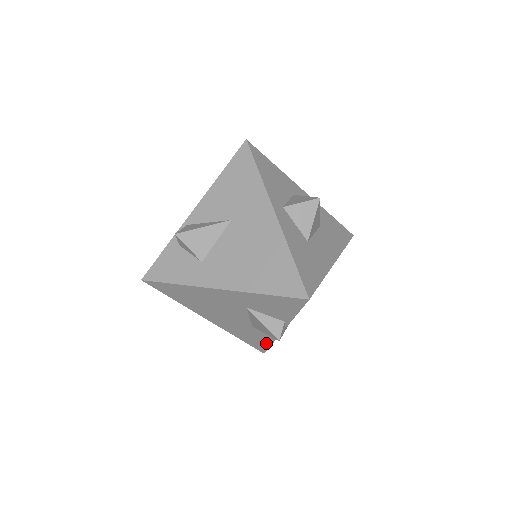
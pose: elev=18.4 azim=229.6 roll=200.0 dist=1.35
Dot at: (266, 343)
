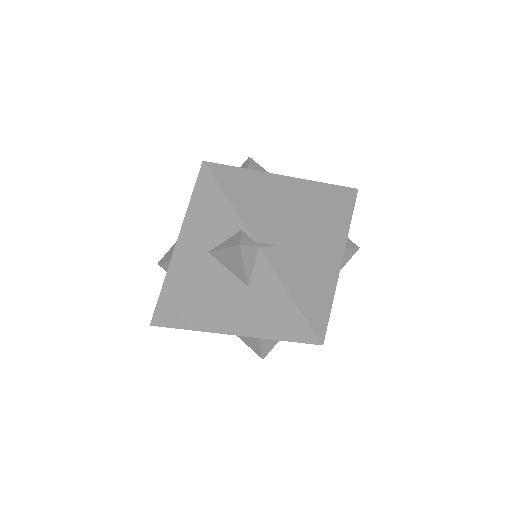
Dot at: (292, 310)
